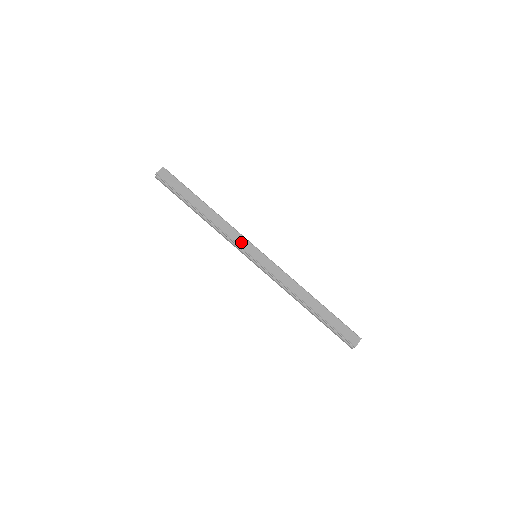
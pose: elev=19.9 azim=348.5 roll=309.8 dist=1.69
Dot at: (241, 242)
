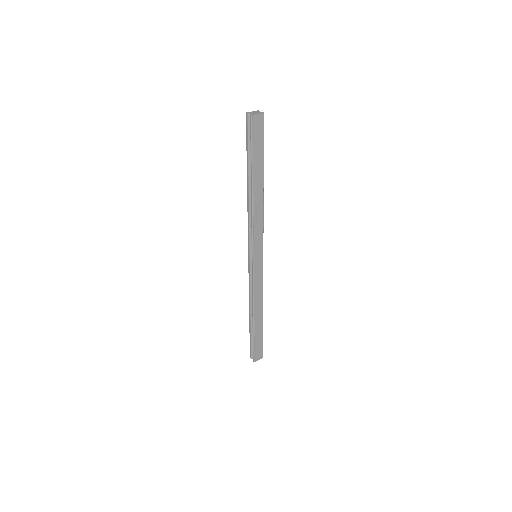
Dot at: (258, 240)
